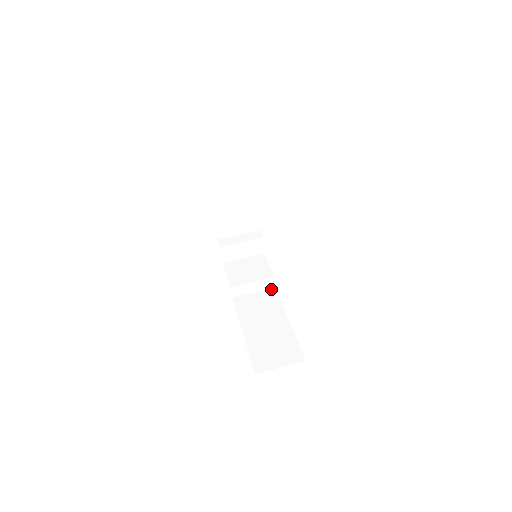
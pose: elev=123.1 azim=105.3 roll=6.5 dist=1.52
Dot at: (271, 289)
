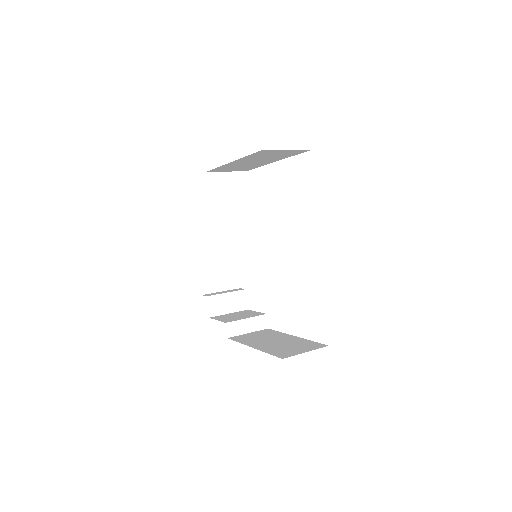
Dot at: (265, 329)
